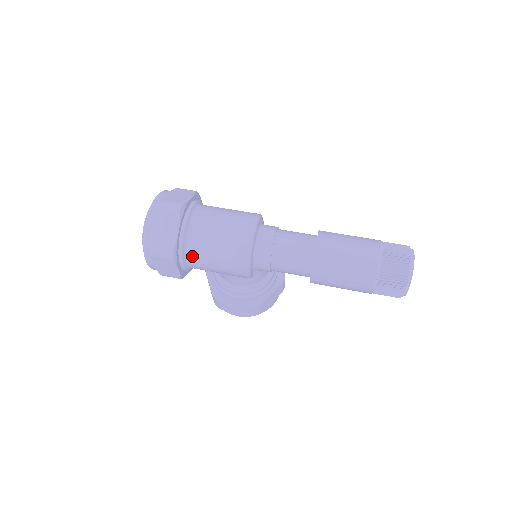
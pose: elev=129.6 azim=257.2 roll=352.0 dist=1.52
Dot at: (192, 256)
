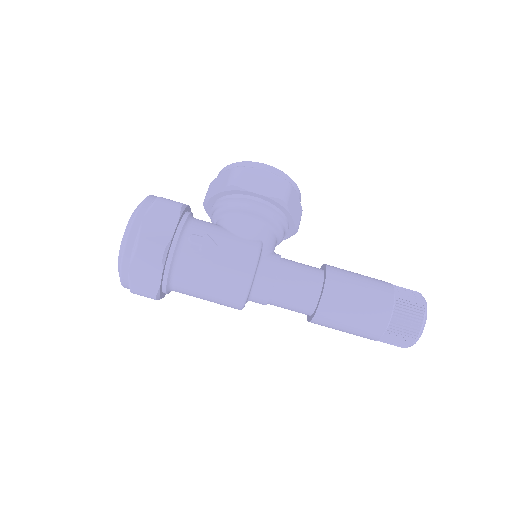
Dot at: occluded
